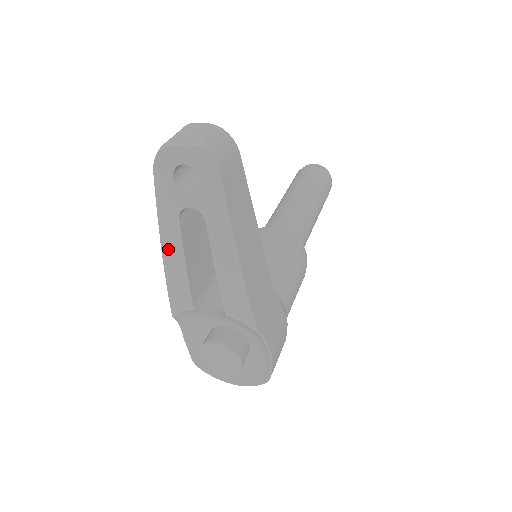
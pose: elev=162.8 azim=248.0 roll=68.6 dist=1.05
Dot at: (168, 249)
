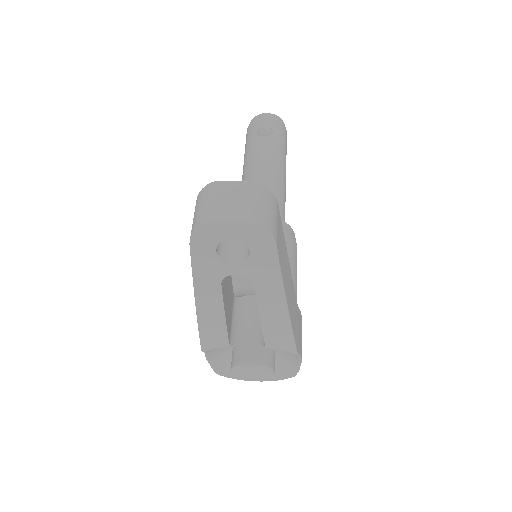
Dot at: (205, 307)
